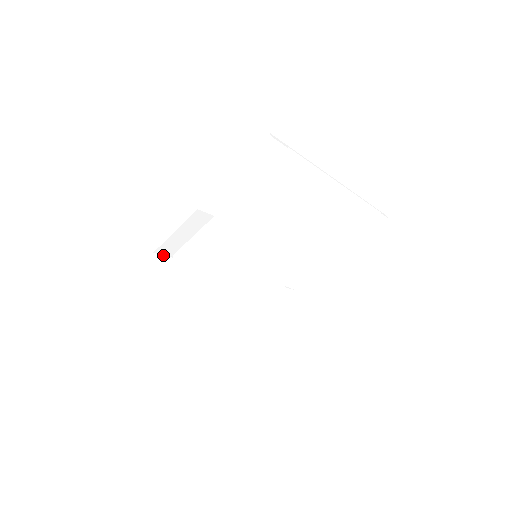
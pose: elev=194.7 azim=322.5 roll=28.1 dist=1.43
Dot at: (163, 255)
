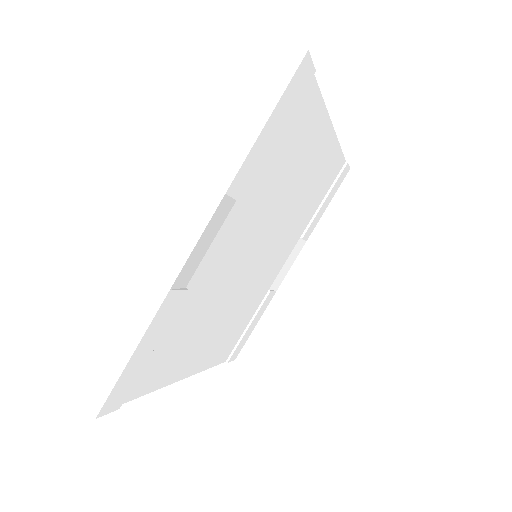
Dot at: (179, 290)
